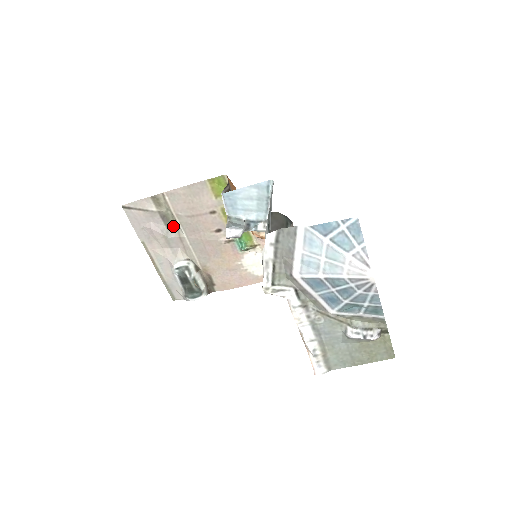
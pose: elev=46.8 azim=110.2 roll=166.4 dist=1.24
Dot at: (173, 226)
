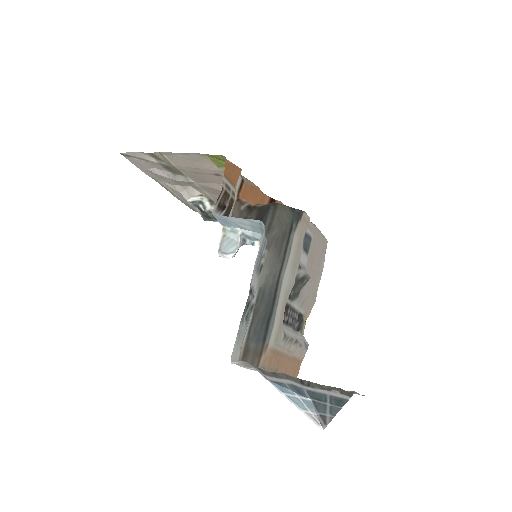
Dot at: (179, 173)
